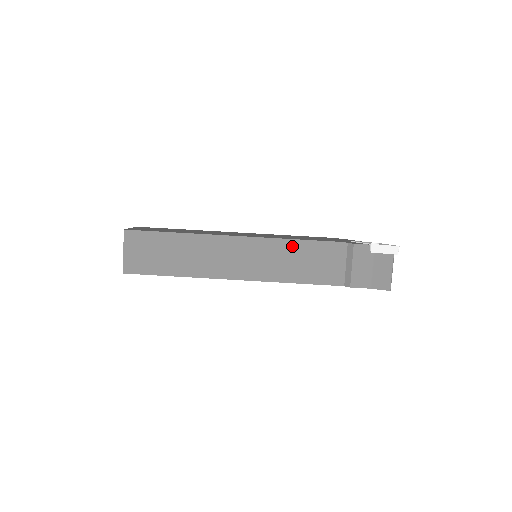
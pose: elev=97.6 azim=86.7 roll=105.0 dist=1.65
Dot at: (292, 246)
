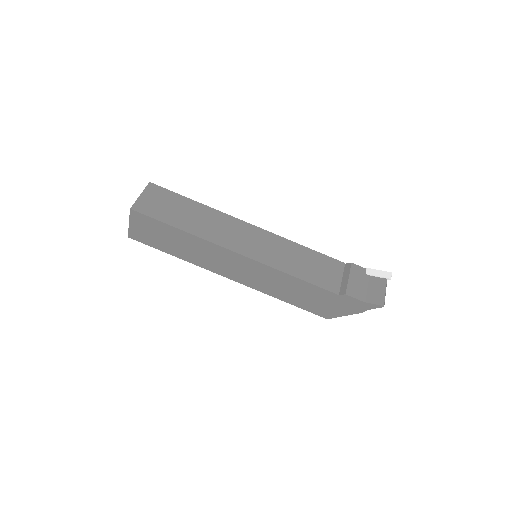
Dot at: (296, 248)
